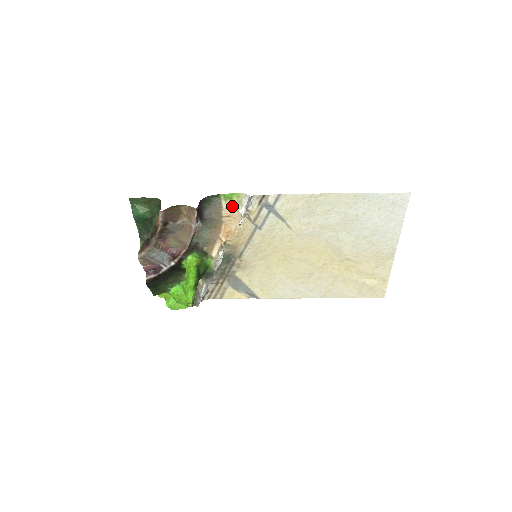
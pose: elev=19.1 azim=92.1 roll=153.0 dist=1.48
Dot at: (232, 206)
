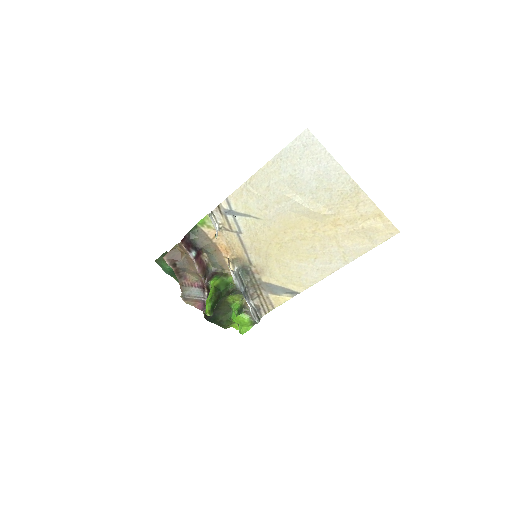
Dot at: (210, 228)
